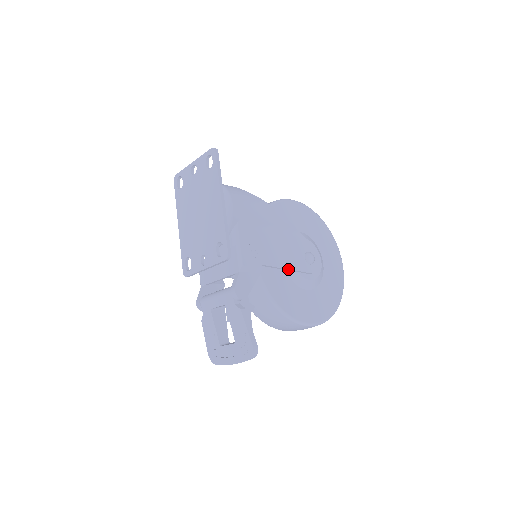
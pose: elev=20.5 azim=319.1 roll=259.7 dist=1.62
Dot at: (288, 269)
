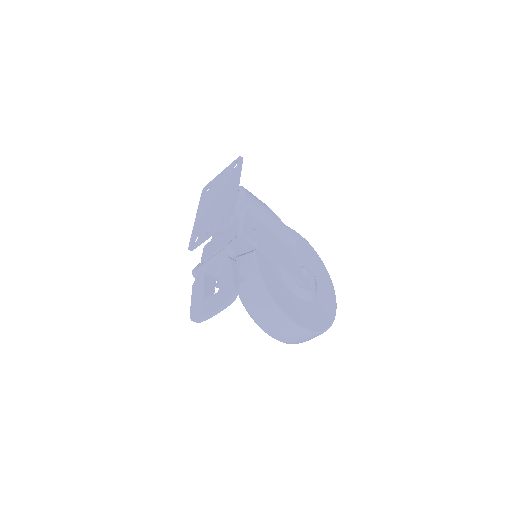
Dot at: (282, 266)
